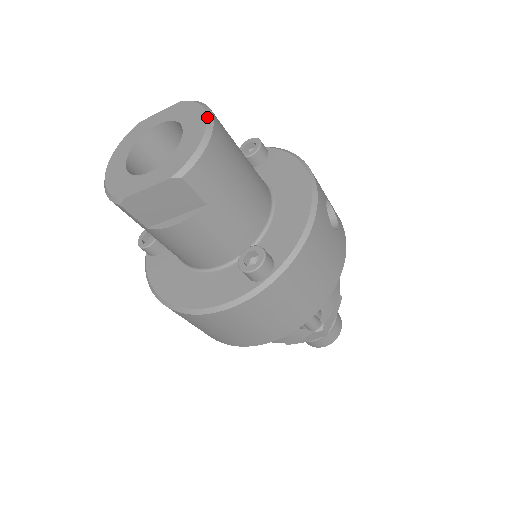
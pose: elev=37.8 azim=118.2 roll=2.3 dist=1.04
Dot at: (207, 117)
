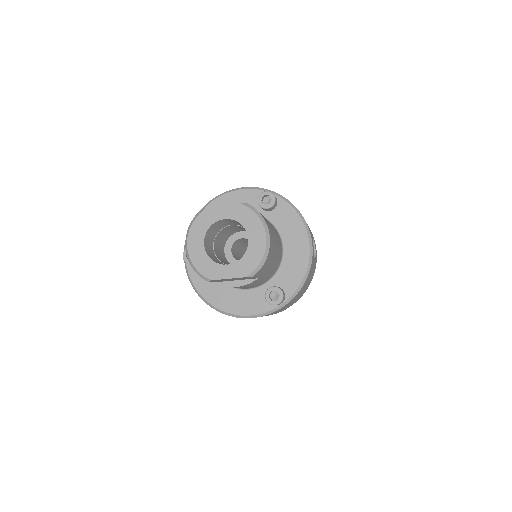
Dot at: (266, 233)
